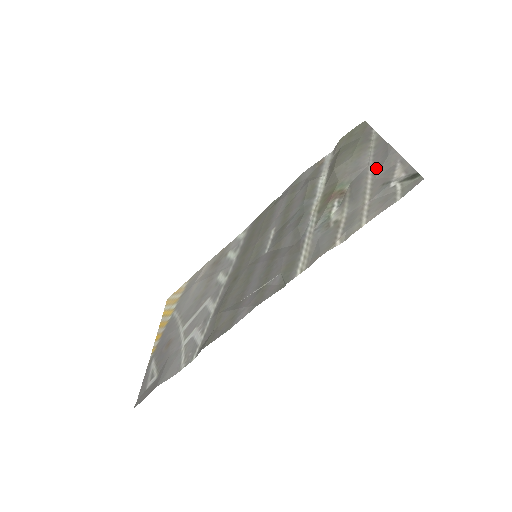
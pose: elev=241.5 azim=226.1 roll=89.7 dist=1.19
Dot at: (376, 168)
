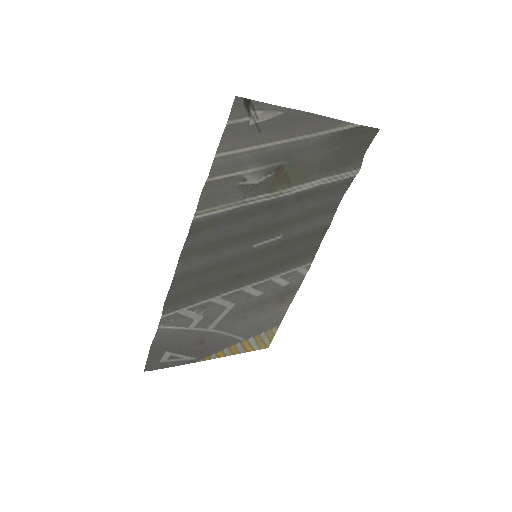
Dot at: (290, 133)
